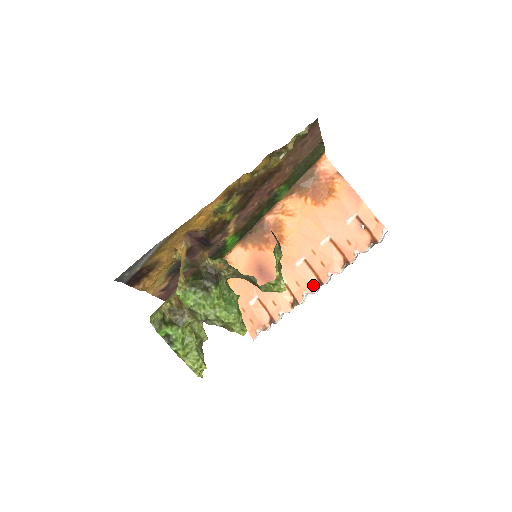
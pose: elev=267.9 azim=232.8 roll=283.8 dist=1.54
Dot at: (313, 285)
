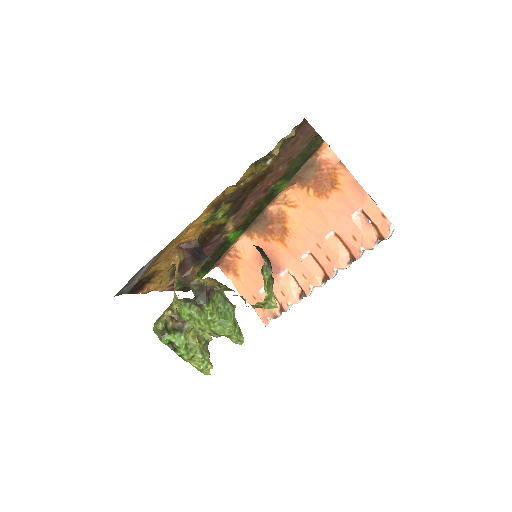
Dot at: (320, 278)
